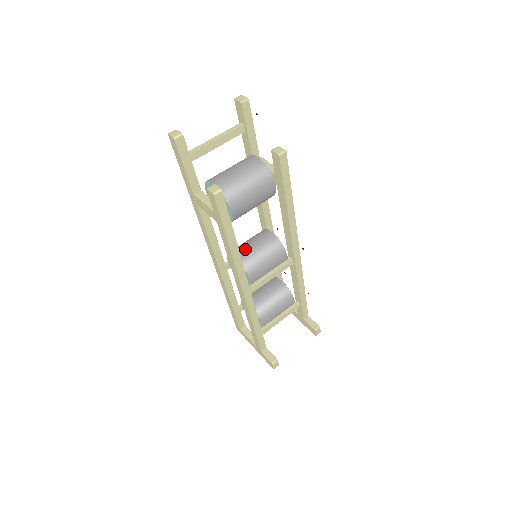
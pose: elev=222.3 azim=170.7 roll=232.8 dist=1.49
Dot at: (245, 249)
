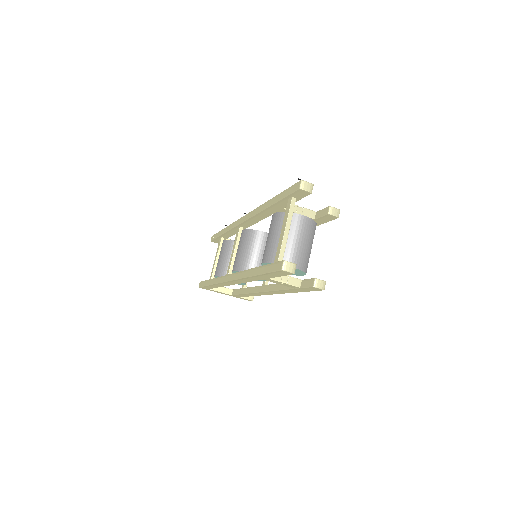
Dot at: (259, 263)
